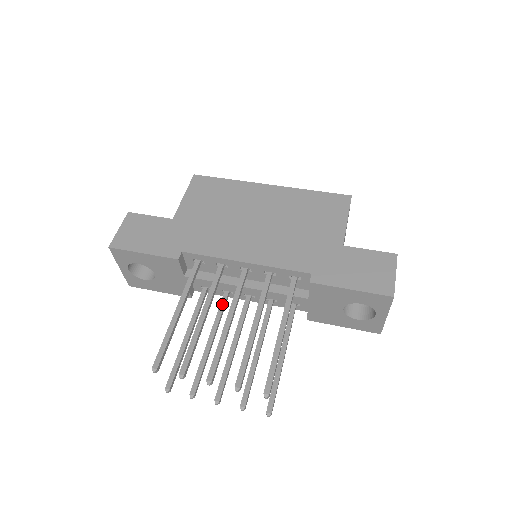
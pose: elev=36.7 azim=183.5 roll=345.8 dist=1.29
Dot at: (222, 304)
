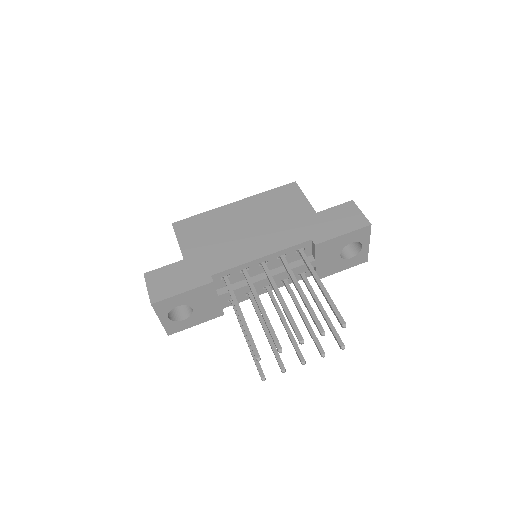
Dot at: (254, 303)
